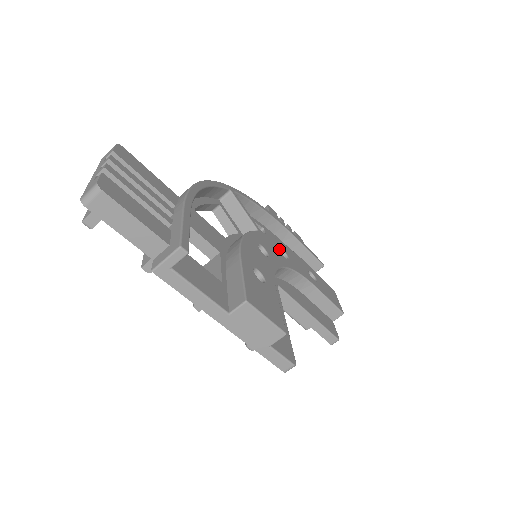
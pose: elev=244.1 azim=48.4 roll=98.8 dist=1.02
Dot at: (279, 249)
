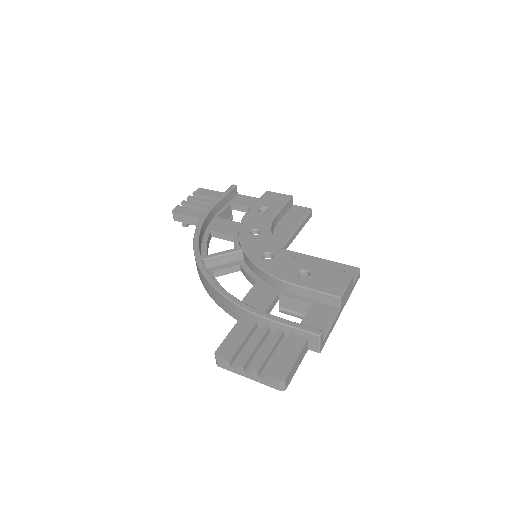
Dot at: (252, 236)
